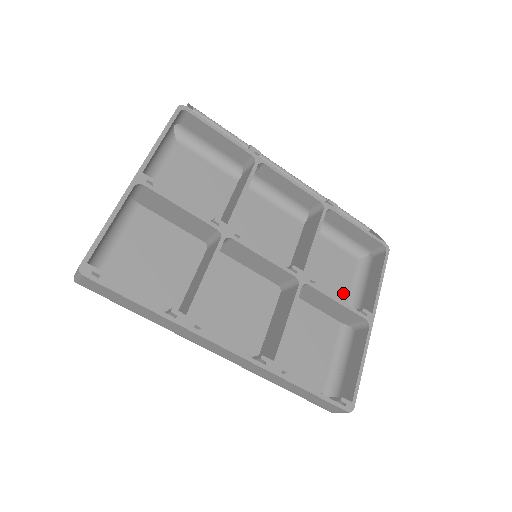
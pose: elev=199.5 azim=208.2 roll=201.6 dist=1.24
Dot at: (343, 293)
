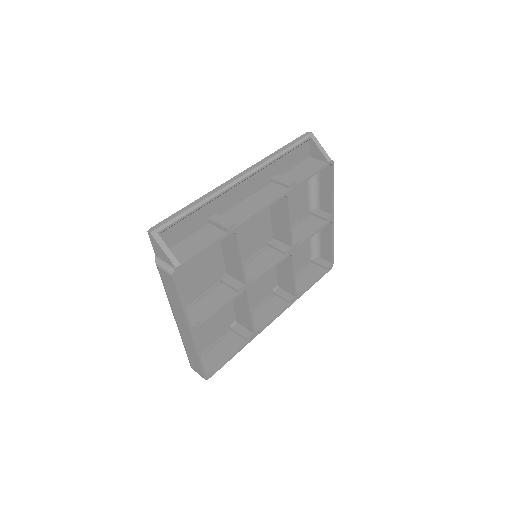
Dot at: (305, 200)
